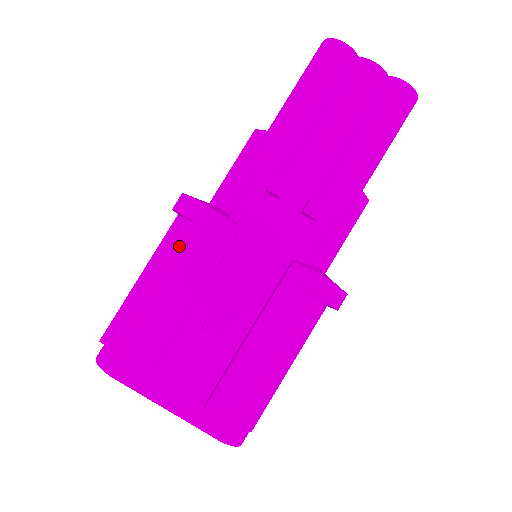
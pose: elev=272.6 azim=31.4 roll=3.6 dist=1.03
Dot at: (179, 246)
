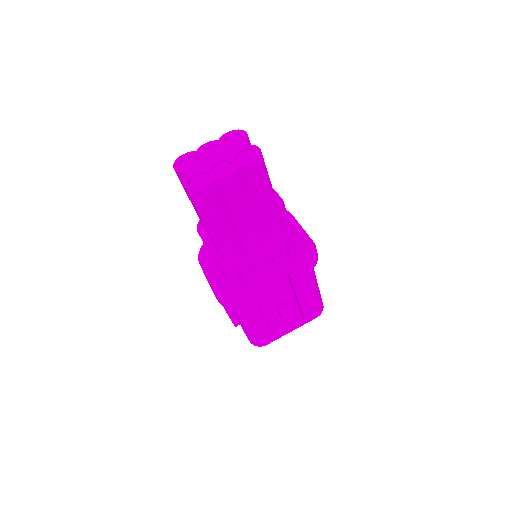
Dot at: (241, 311)
